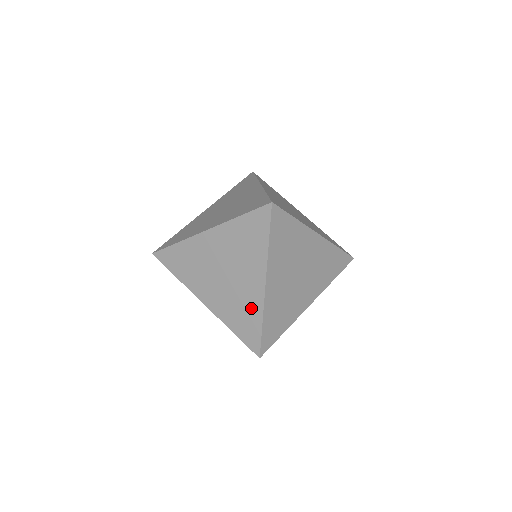
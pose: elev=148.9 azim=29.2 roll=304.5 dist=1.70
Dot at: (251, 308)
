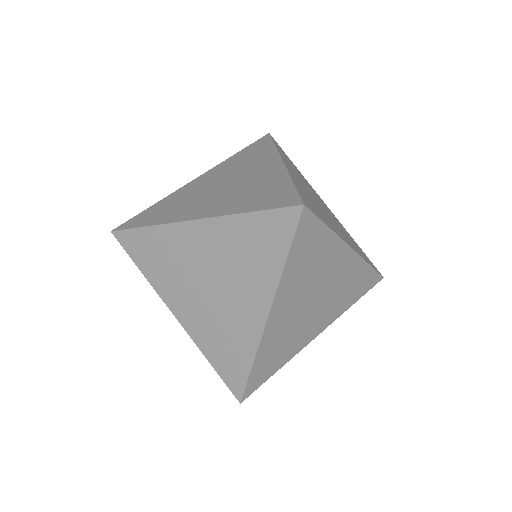
Dot at: (241, 340)
